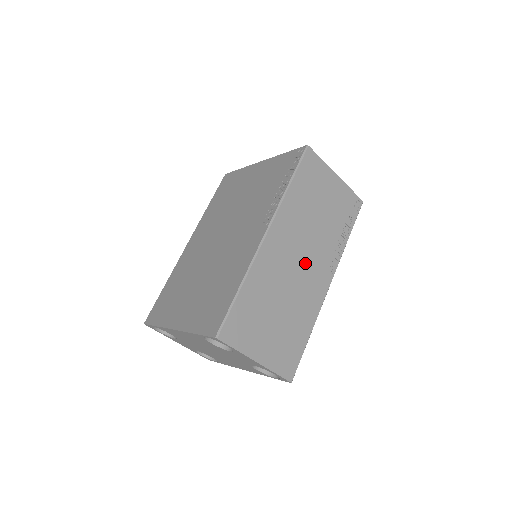
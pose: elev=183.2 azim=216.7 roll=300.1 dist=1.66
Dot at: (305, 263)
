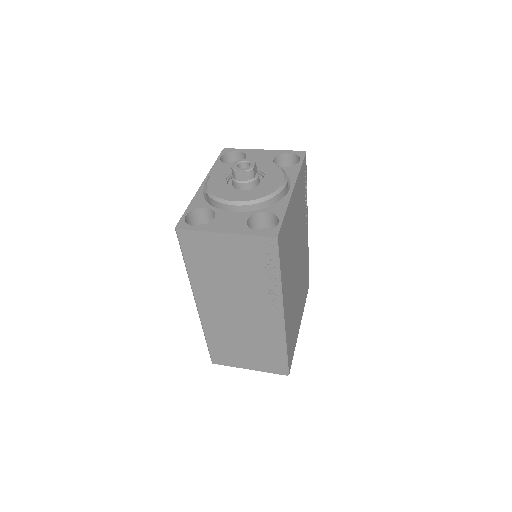
Dot at: (245, 311)
